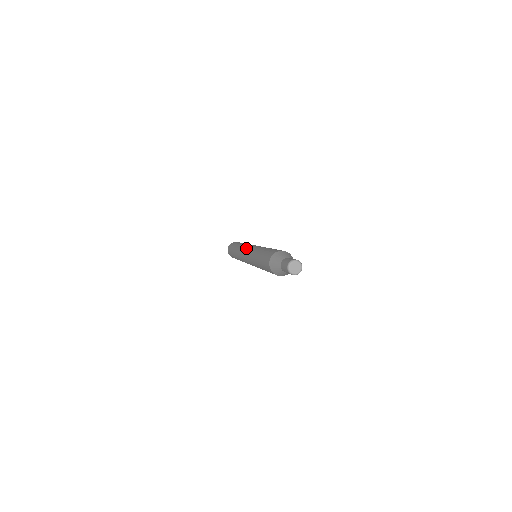
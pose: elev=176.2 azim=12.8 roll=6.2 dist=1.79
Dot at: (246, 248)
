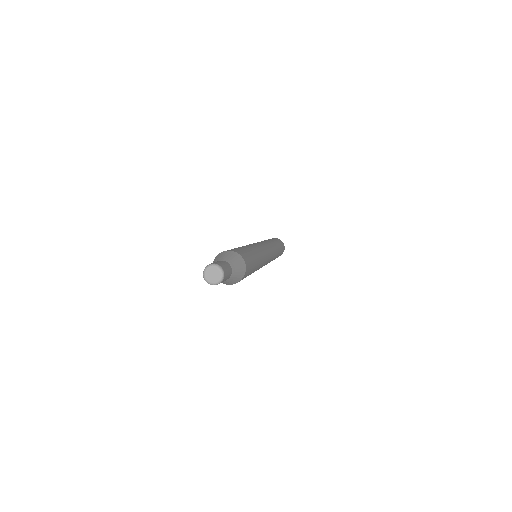
Dot at: occluded
